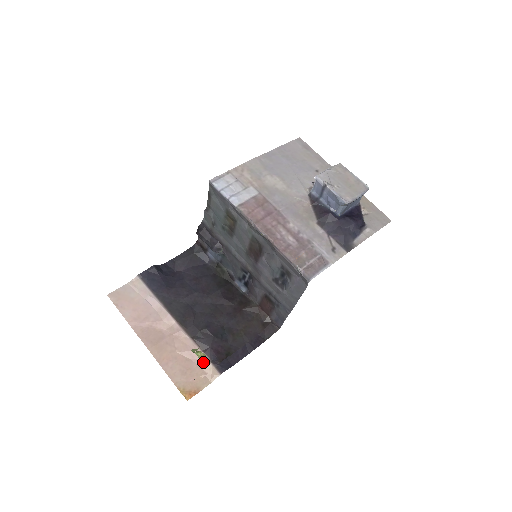
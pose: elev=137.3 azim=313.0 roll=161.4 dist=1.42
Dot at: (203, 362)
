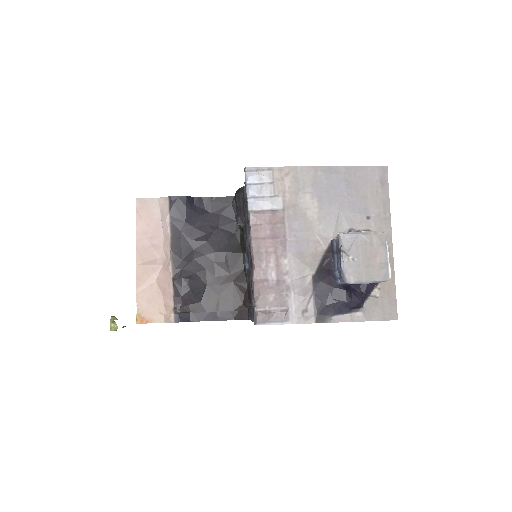
Dot at: (169, 303)
